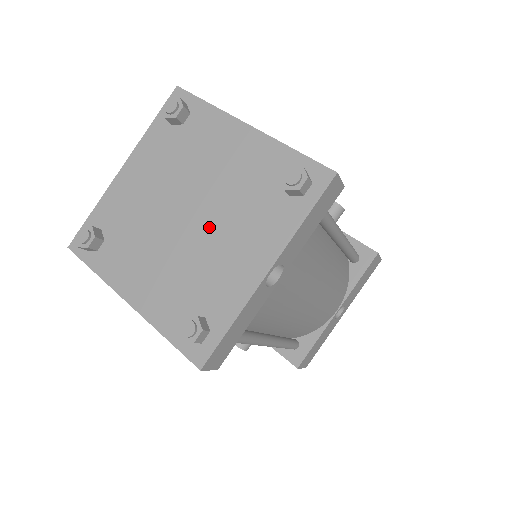
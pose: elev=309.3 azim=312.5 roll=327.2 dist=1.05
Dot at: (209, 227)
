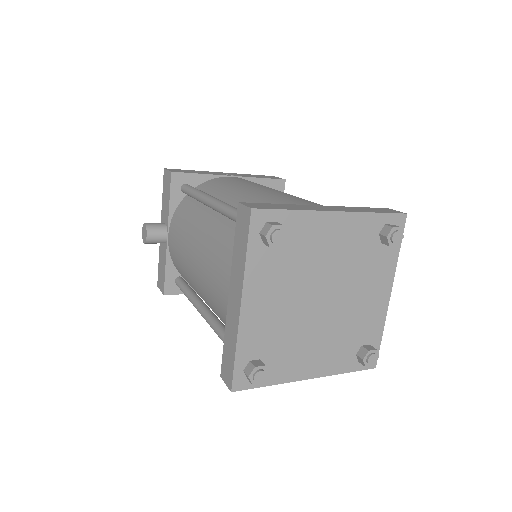
Dot at: (320, 322)
